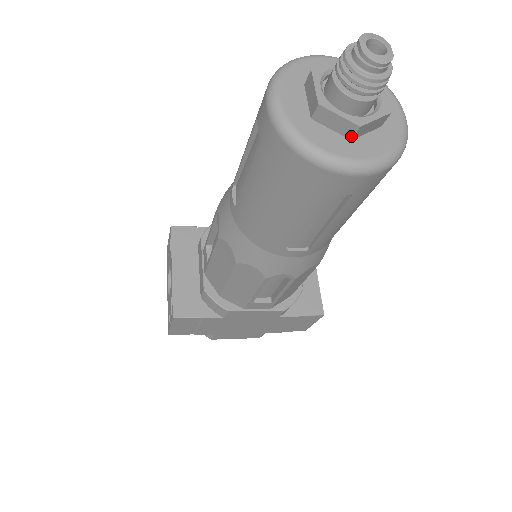
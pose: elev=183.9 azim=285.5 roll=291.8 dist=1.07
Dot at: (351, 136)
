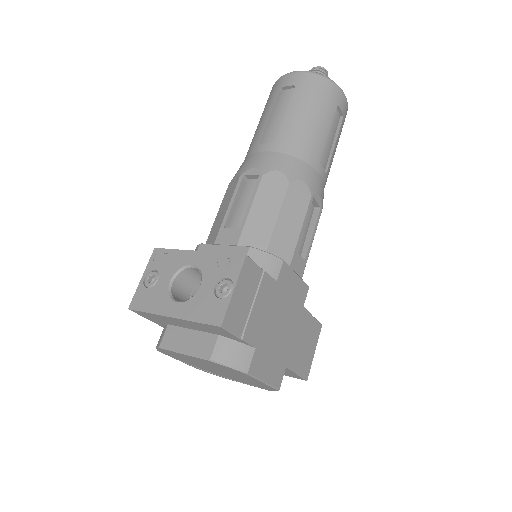
Dot at: occluded
